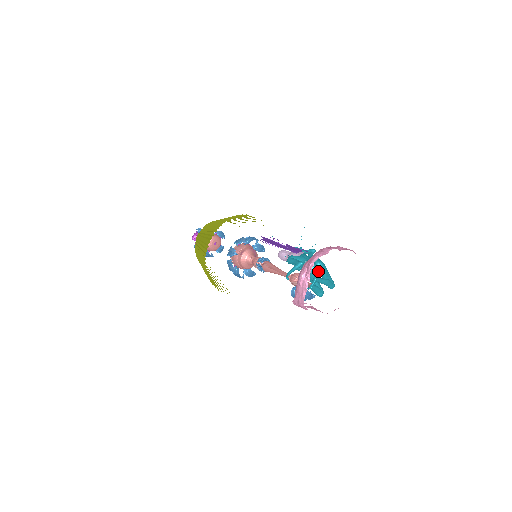
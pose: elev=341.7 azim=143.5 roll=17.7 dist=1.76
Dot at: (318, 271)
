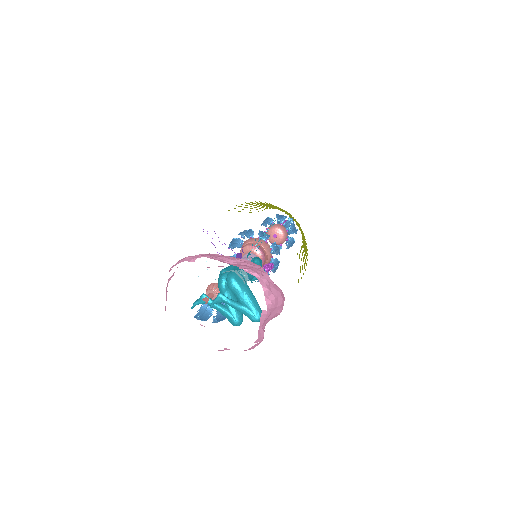
Dot at: (231, 288)
